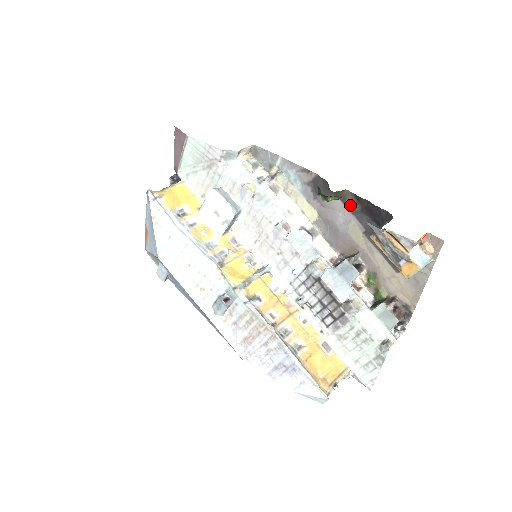
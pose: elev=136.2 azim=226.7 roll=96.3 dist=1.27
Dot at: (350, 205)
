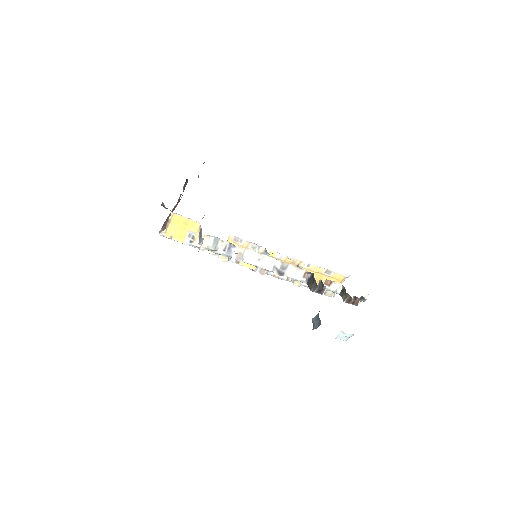
Dot at: occluded
